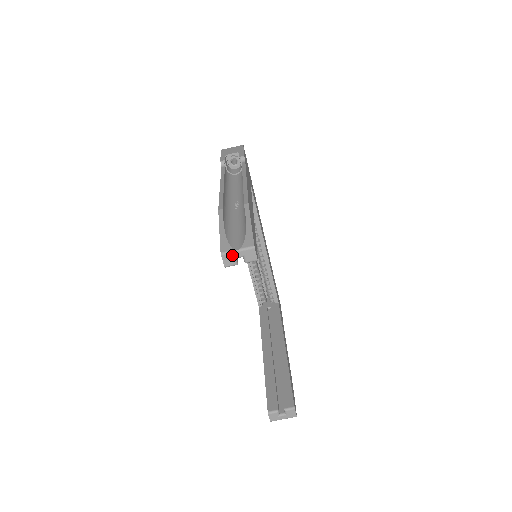
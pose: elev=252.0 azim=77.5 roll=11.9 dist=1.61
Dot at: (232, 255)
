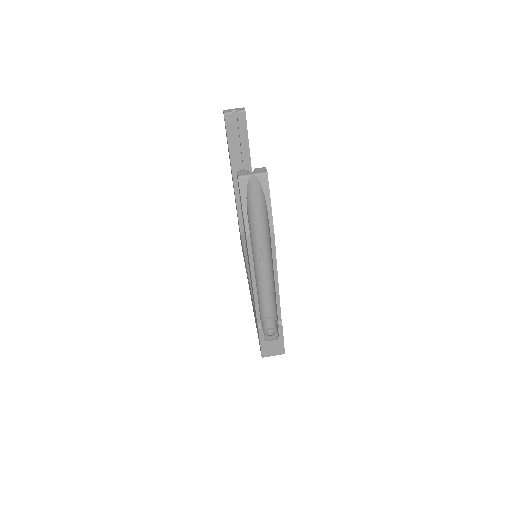
Dot at: (230, 110)
